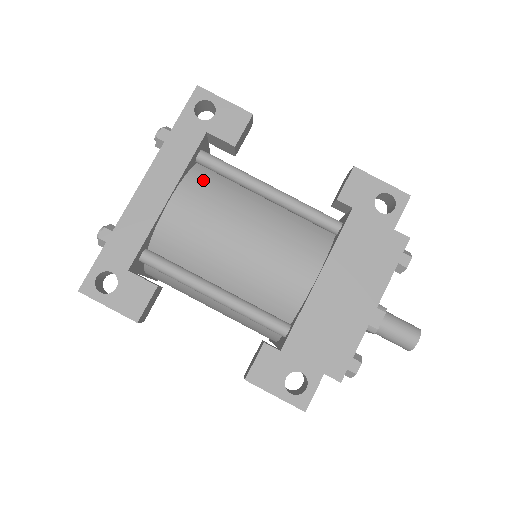
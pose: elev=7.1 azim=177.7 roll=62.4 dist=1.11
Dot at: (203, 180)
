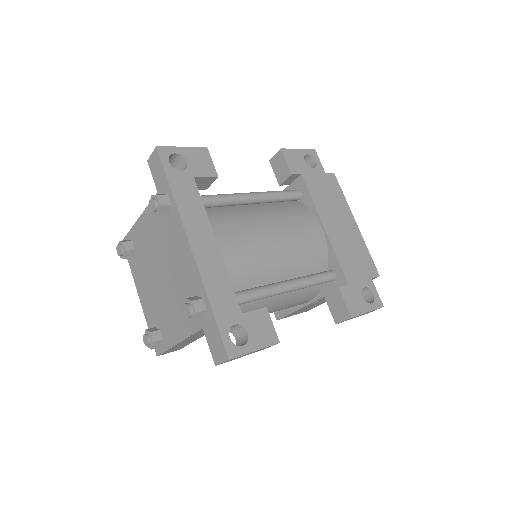
Dot at: (214, 216)
